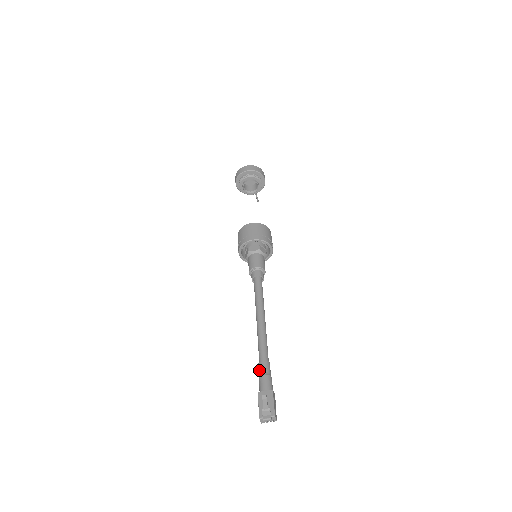
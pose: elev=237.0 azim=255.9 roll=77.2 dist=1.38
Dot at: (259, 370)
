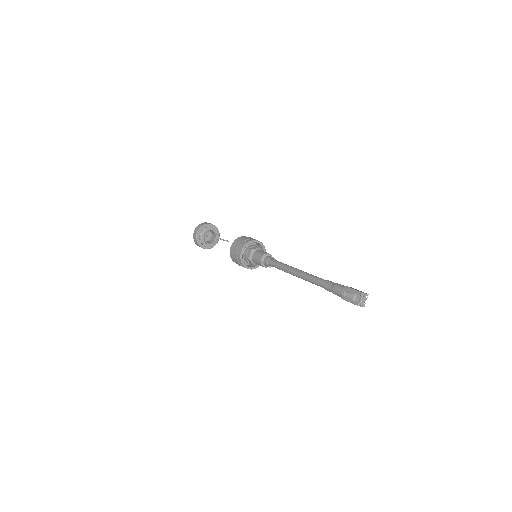
Dot at: occluded
